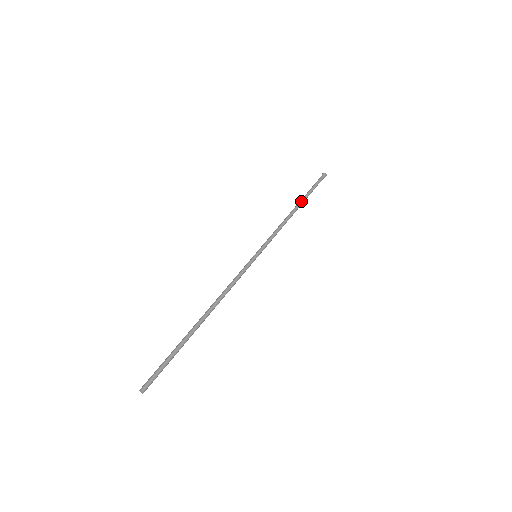
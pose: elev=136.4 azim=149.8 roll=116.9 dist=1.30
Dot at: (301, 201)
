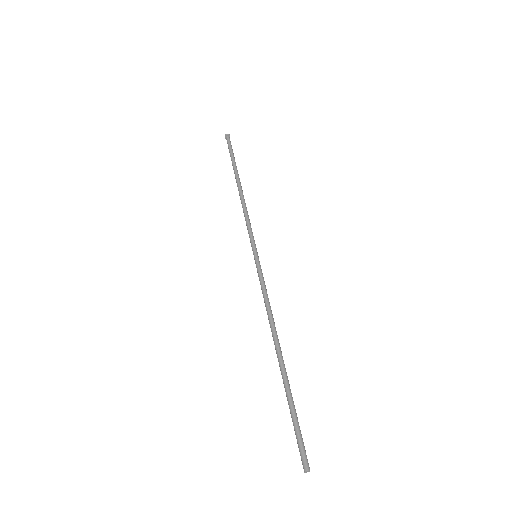
Dot at: occluded
